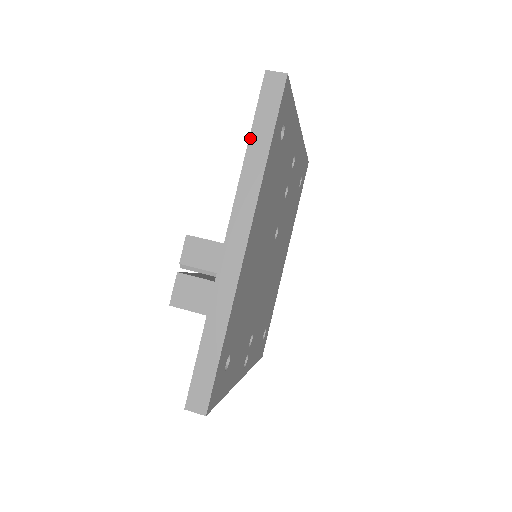
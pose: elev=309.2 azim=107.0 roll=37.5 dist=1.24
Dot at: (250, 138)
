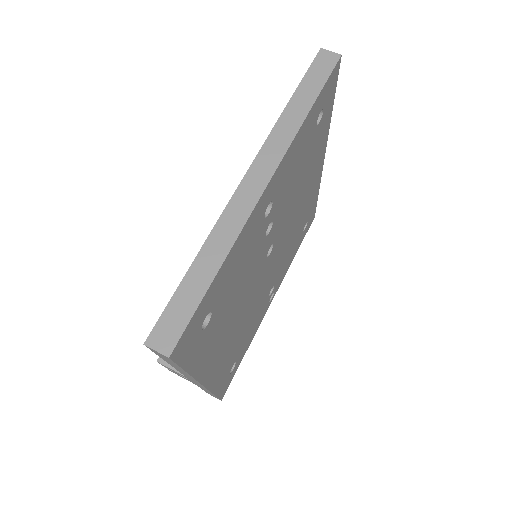
Dot at: occluded
